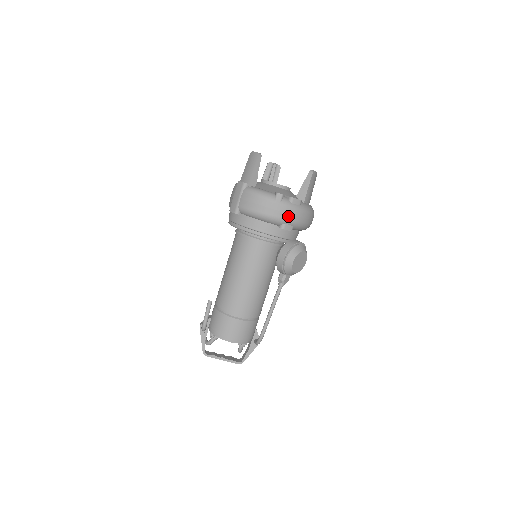
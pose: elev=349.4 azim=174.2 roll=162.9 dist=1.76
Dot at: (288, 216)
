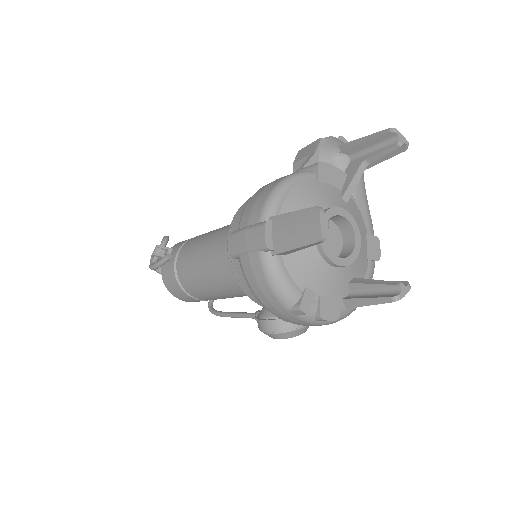
Dot at: (299, 324)
